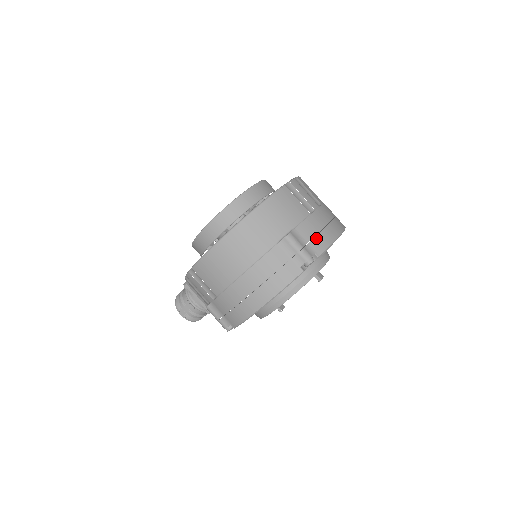
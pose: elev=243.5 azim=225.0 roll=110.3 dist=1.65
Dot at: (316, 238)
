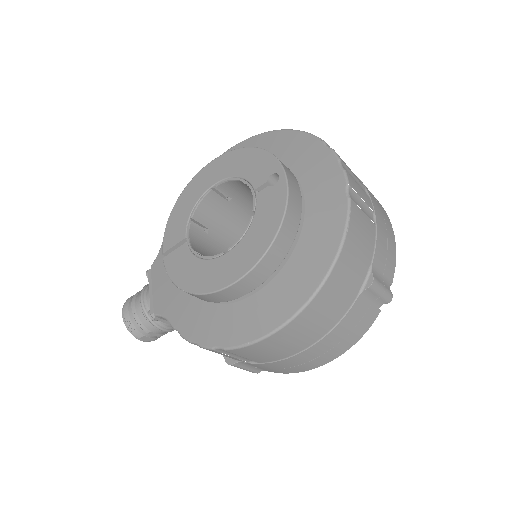
Dot at: (387, 260)
